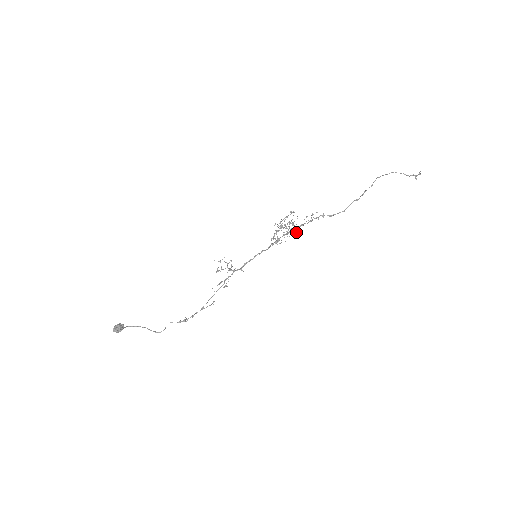
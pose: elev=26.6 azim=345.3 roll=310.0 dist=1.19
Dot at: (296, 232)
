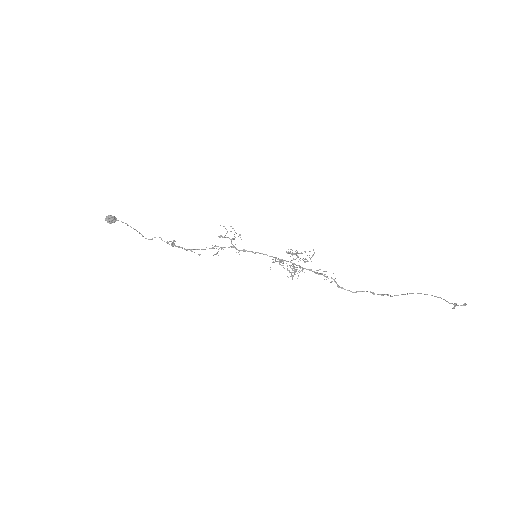
Dot at: occluded
